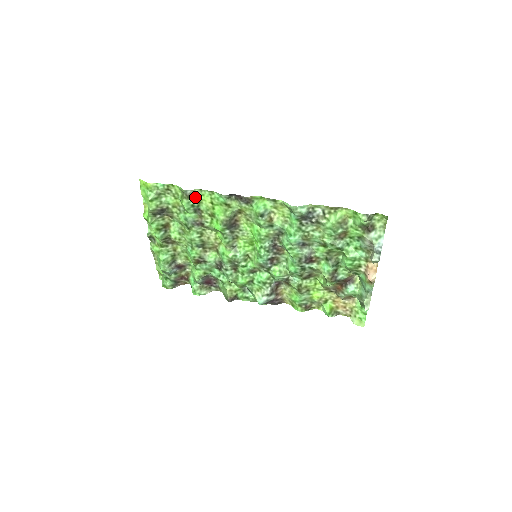
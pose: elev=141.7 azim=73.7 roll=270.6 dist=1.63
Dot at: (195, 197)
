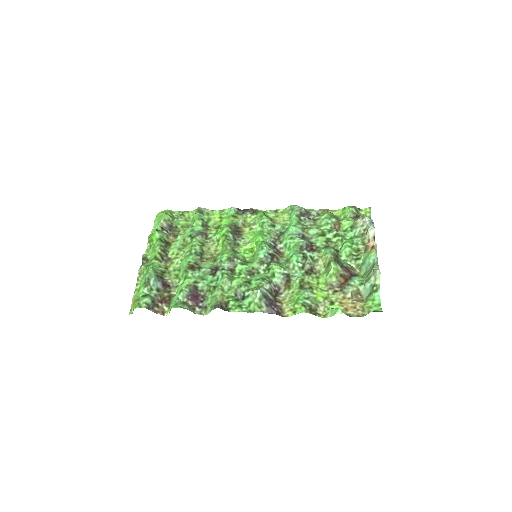
Dot at: (206, 215)
